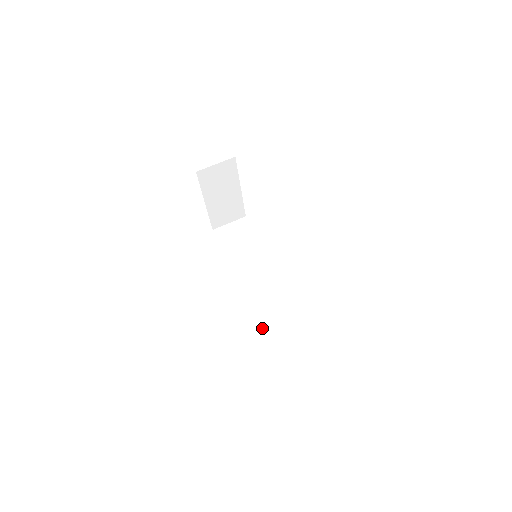
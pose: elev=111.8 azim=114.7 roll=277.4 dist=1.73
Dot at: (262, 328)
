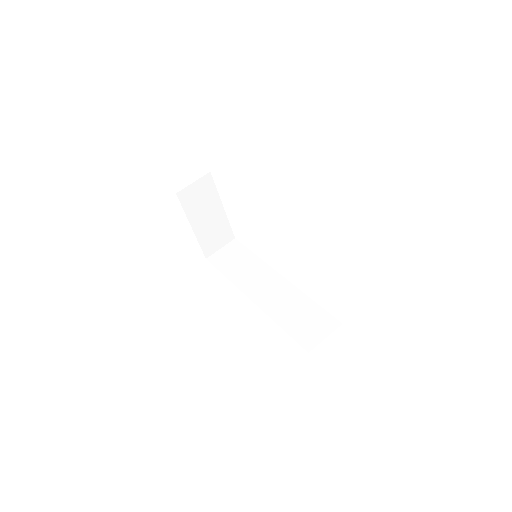
Dot at: (283, 329)
